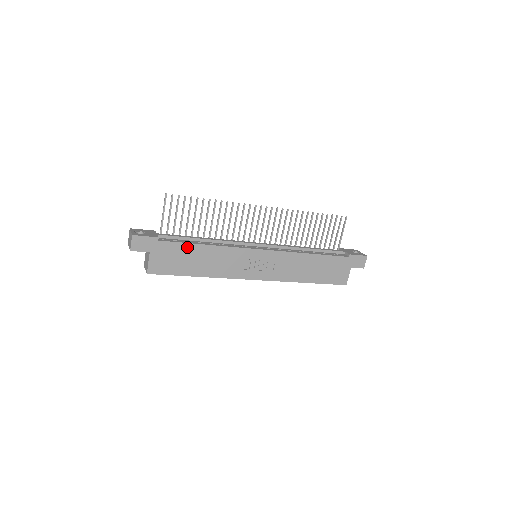
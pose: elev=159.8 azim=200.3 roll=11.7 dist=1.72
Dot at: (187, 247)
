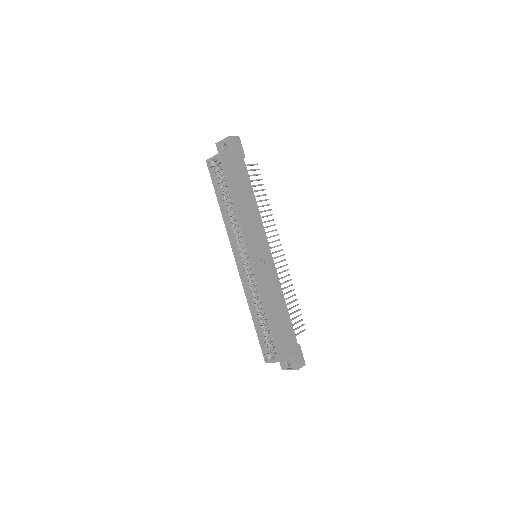
Dot at: (248, 183)
